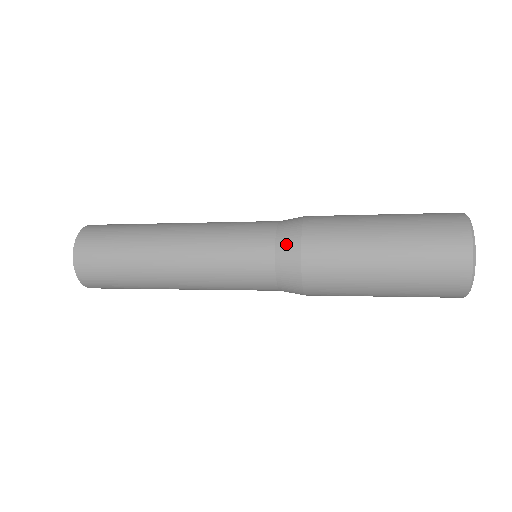
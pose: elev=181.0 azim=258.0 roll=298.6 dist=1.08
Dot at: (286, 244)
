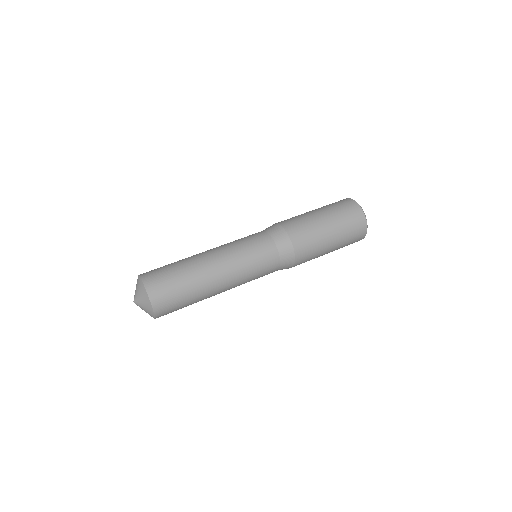
Dot at: (280, 239)
